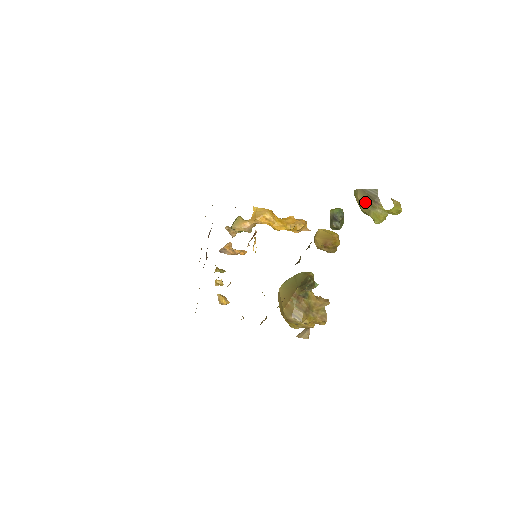
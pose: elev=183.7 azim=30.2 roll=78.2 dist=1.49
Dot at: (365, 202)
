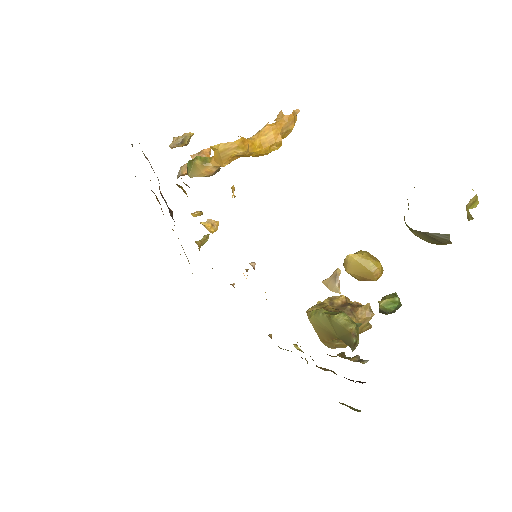
Dot at: (425, 239)
